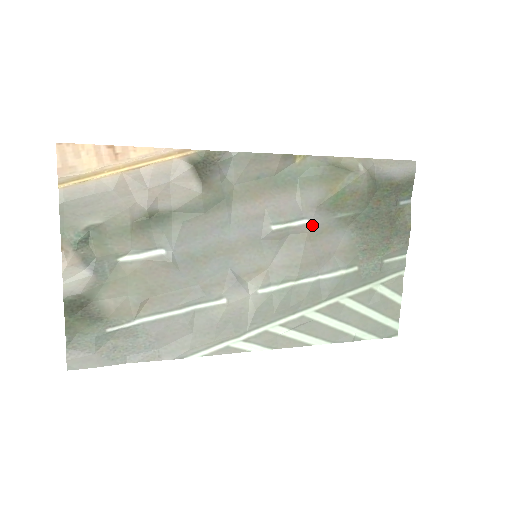
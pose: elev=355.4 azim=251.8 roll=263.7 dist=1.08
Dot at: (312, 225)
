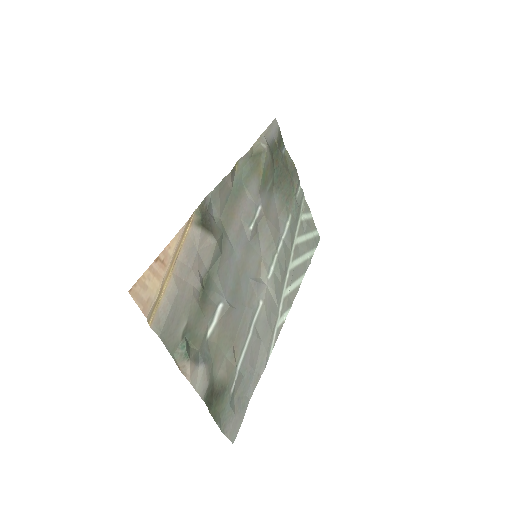
Dot at: (263, 207)
